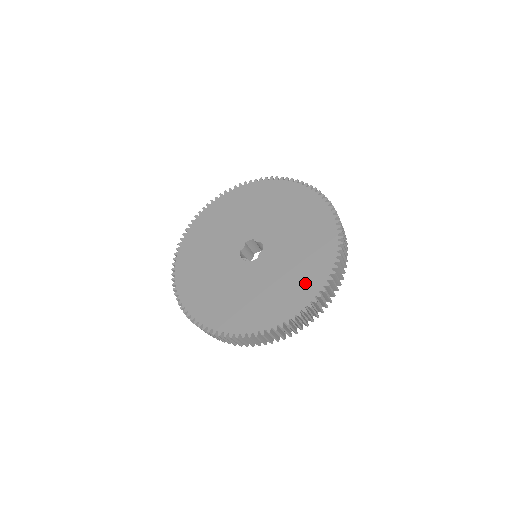
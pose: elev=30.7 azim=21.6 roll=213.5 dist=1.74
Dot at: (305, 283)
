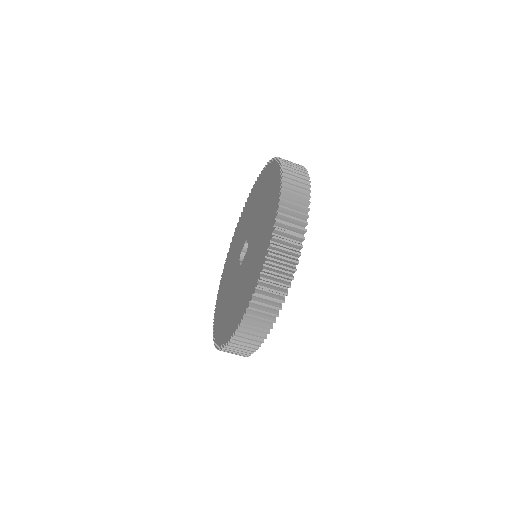
Dot at: (243, 300)
